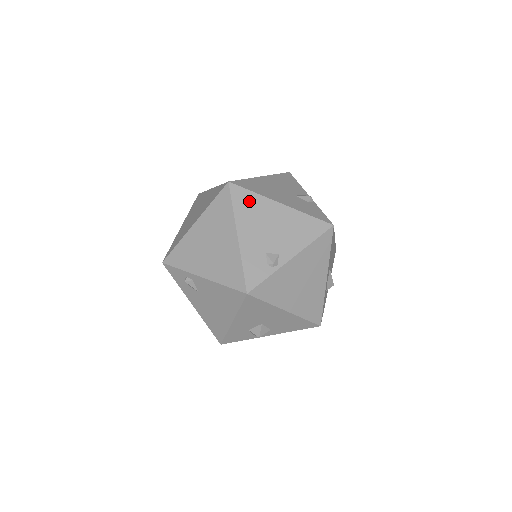
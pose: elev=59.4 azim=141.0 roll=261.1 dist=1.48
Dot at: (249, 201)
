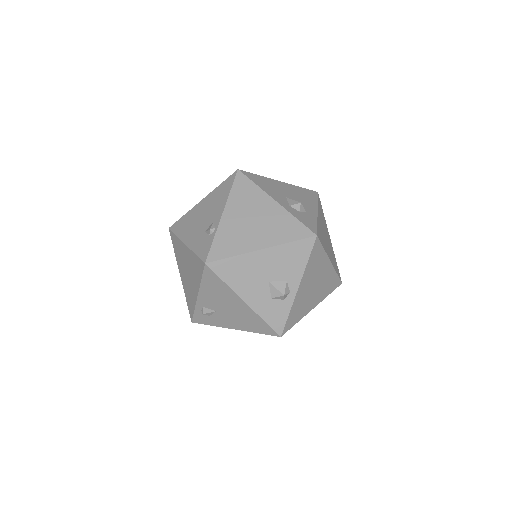
Dot at: (183, 222)
